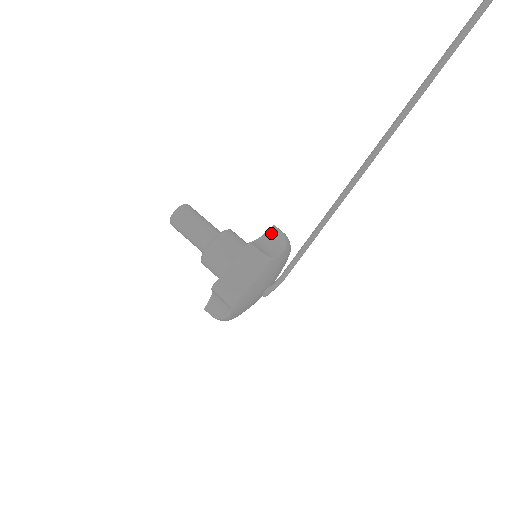
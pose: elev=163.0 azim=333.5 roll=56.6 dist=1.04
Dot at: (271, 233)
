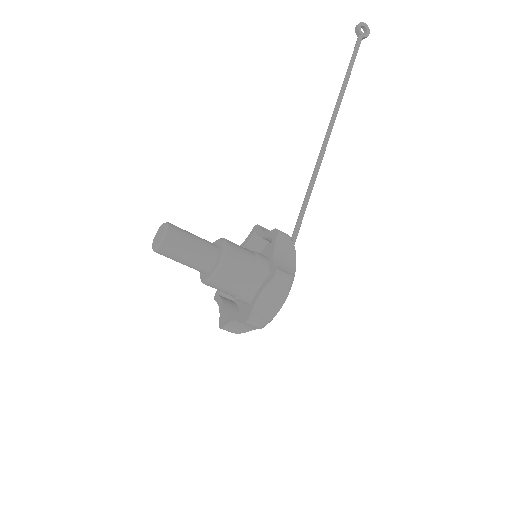
Dot at: (263, 229)
